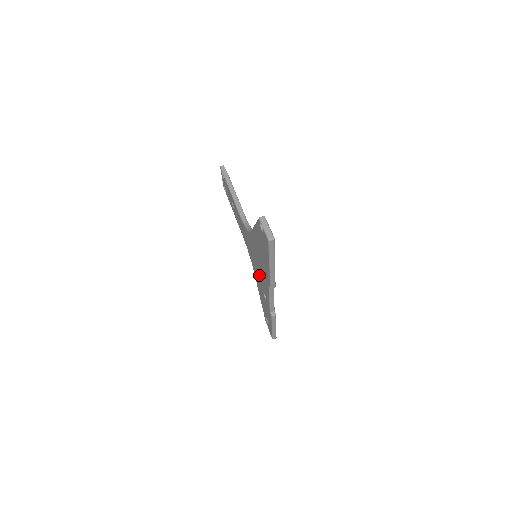
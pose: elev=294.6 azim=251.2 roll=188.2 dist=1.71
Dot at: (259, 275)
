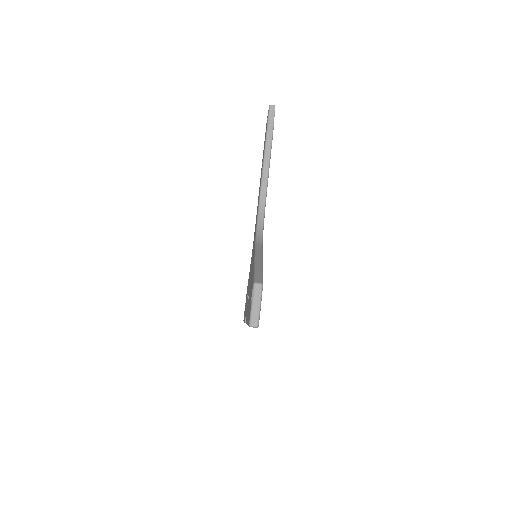
Dot at: occluded
